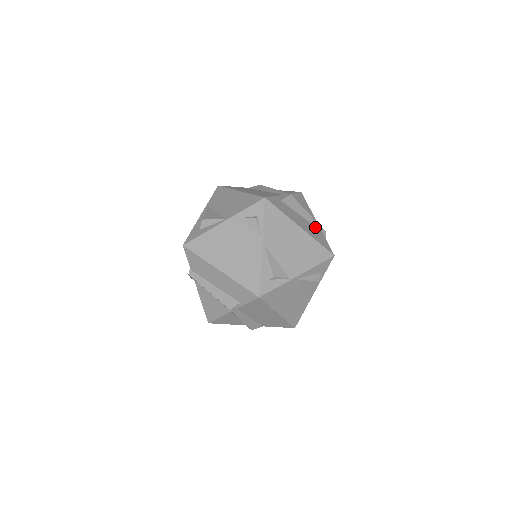
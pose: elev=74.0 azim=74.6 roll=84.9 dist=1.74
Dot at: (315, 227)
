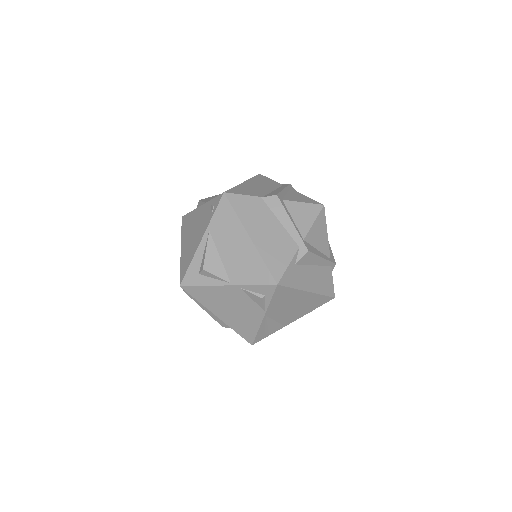
Dot at: (325, 268)
